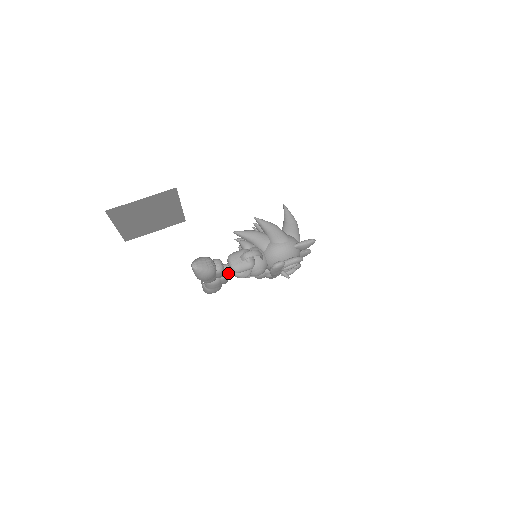
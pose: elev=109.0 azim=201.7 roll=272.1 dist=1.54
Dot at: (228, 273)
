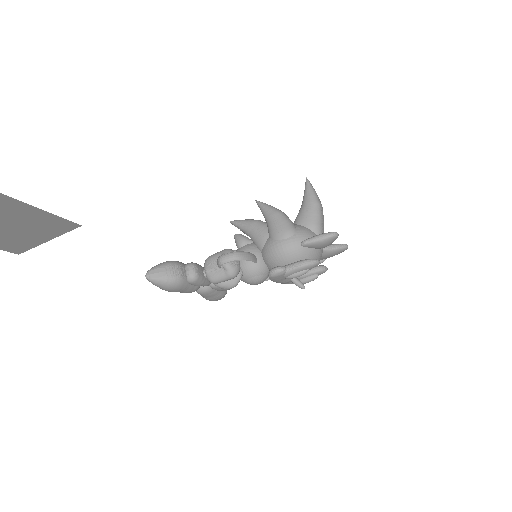
Dot at: occluded
